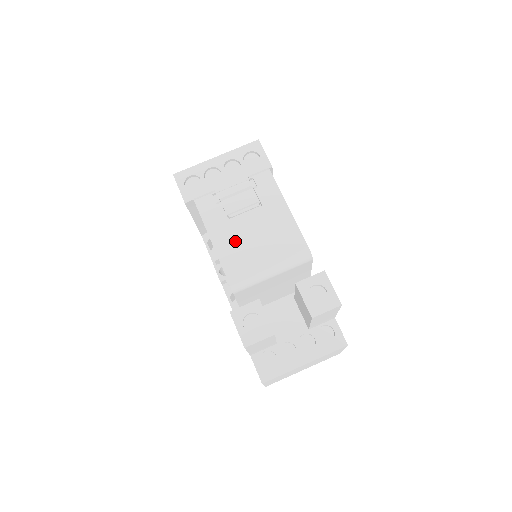
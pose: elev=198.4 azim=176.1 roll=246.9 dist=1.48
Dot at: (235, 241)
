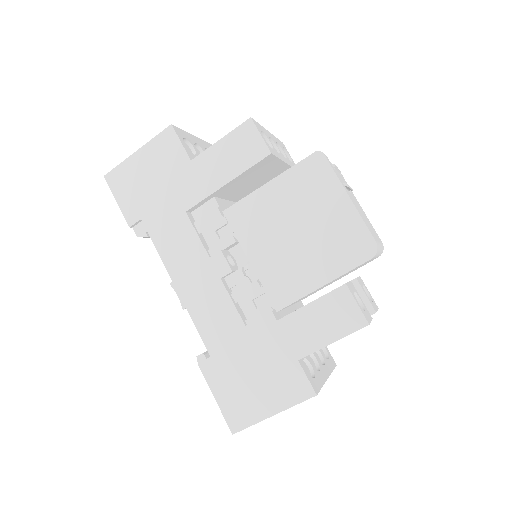
Dot at: occluded
